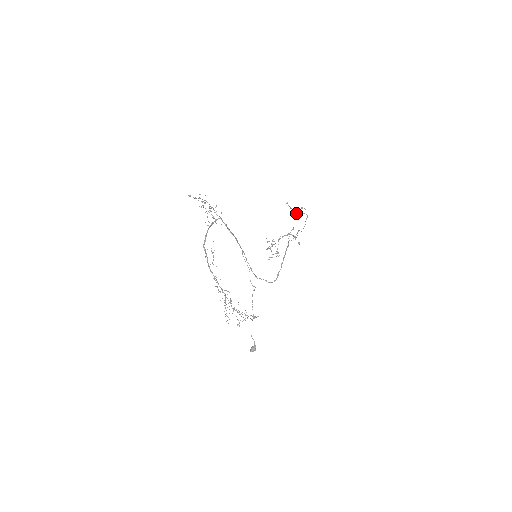
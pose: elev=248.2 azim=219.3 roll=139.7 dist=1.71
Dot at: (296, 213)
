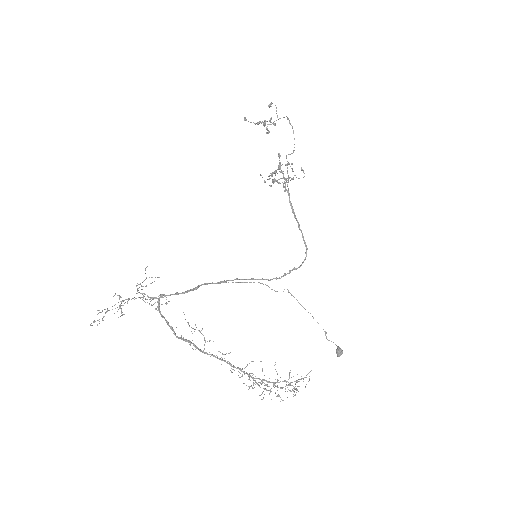
Dot at: occluded
